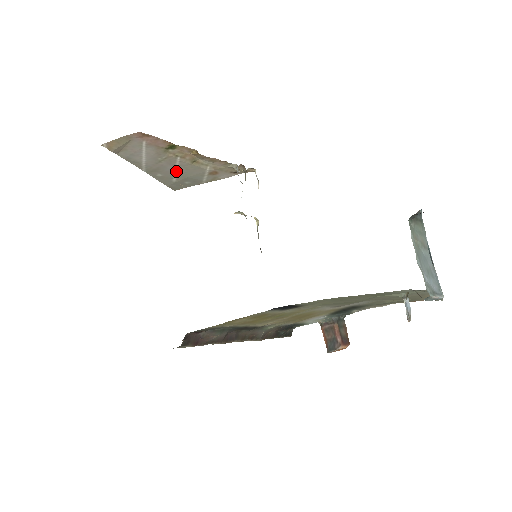
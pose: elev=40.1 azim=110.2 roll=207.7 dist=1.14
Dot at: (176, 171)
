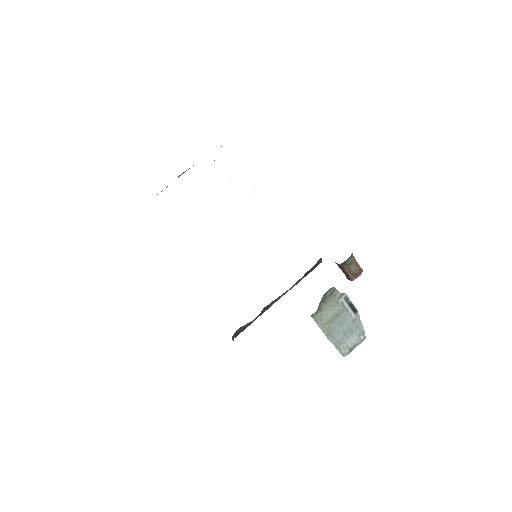
Dot at: occluded
